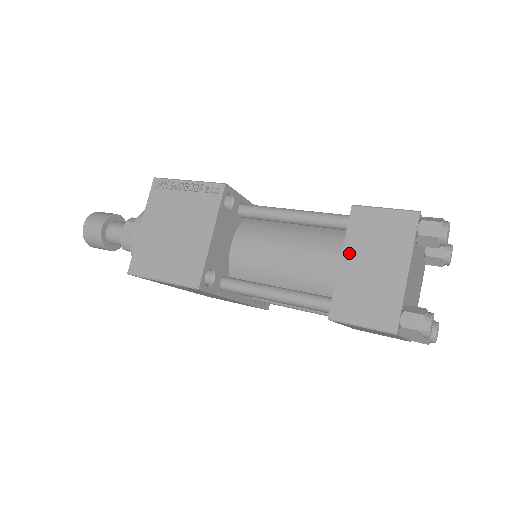
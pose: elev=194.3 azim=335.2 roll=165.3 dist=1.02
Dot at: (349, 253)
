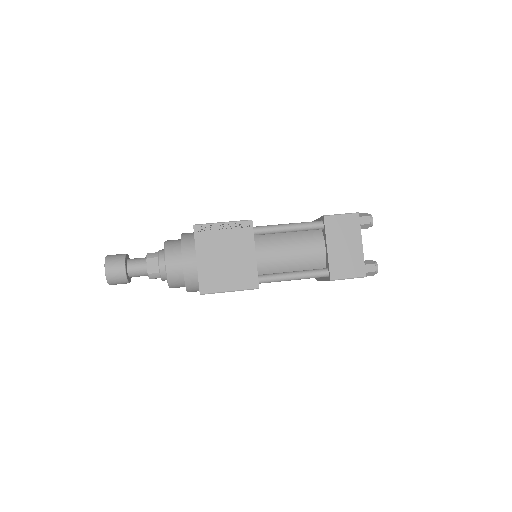
Dot at: (330, 243)
